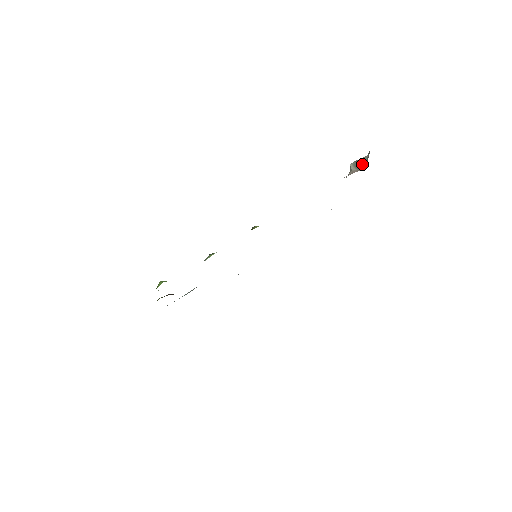
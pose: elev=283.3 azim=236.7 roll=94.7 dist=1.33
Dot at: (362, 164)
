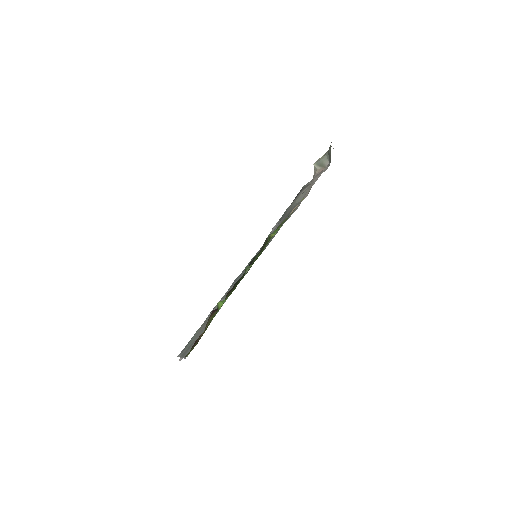
Dot at: (328, 164)
